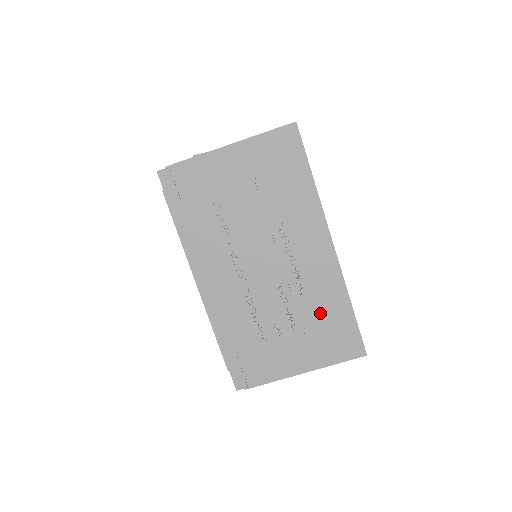
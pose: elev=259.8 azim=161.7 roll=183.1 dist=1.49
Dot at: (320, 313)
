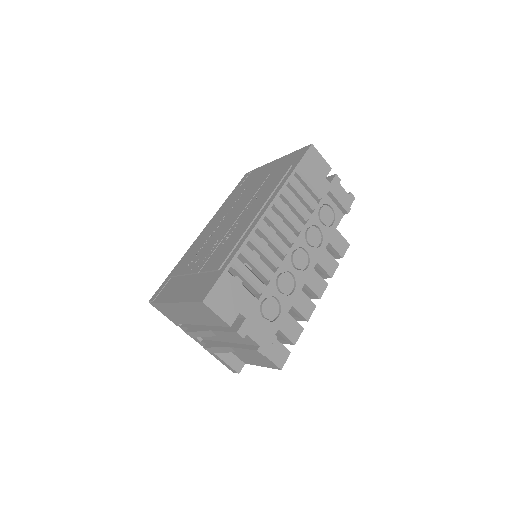
Dot at: (216, 259)
